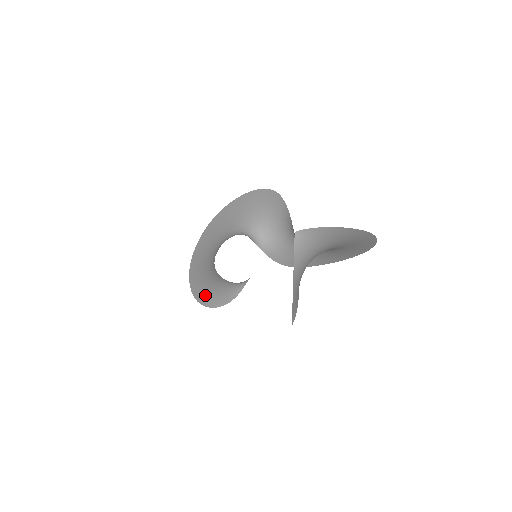
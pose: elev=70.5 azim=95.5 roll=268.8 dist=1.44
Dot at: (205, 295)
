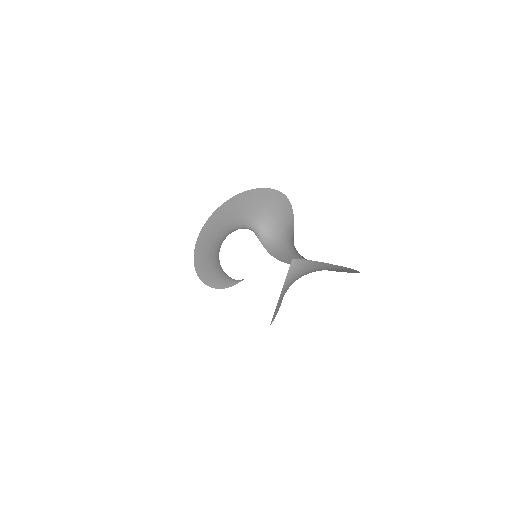
Dot at: (205, 273)
